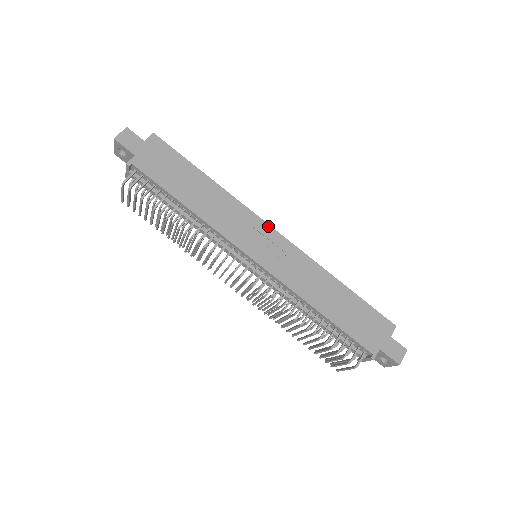
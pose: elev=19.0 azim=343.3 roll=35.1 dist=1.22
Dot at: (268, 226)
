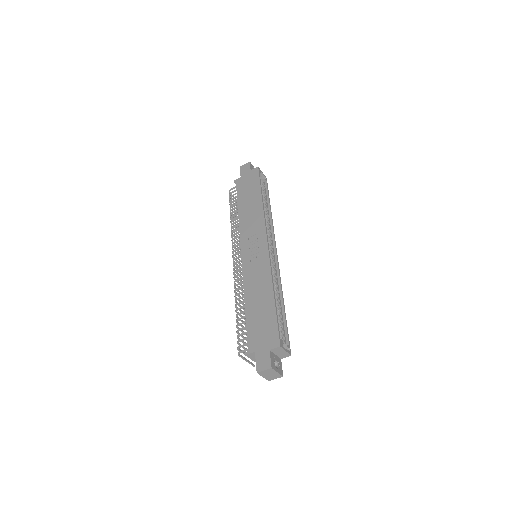
Dot at: (265, 237)
